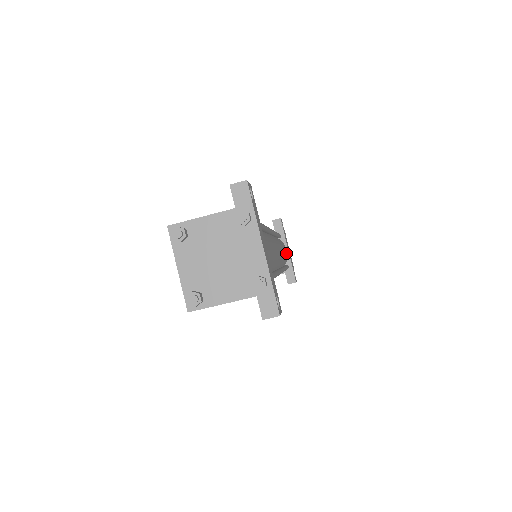
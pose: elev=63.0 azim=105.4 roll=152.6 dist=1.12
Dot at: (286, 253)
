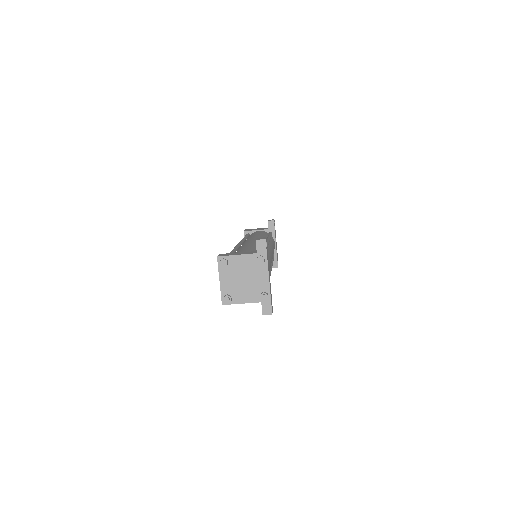
Dot at: occluded
